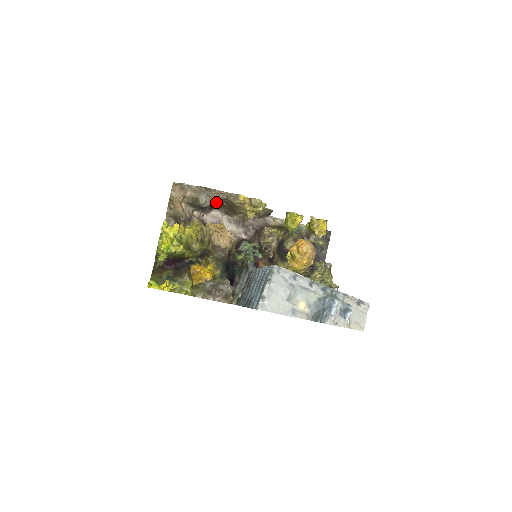
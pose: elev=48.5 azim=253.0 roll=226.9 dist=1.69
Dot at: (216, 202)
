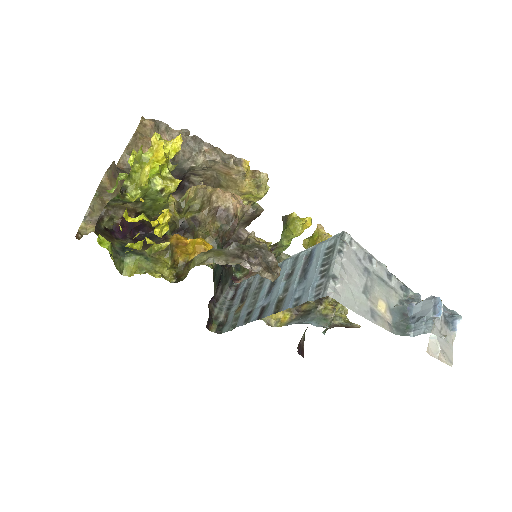
Dot at: (199, 168)
